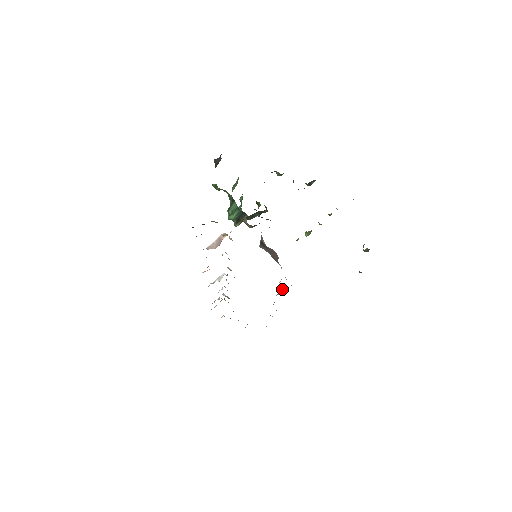
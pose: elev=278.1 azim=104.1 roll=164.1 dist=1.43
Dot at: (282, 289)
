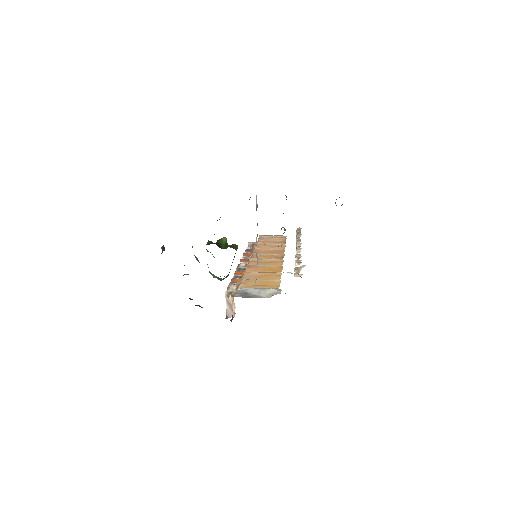
Dot at: (298, 264)
